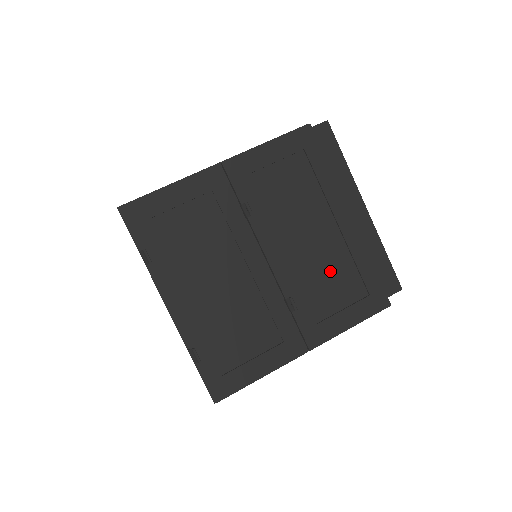
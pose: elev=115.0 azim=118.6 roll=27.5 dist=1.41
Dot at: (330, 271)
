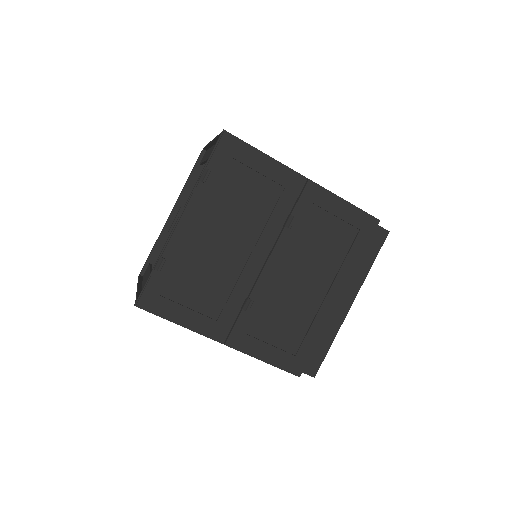
Dot at: (291, 314)
